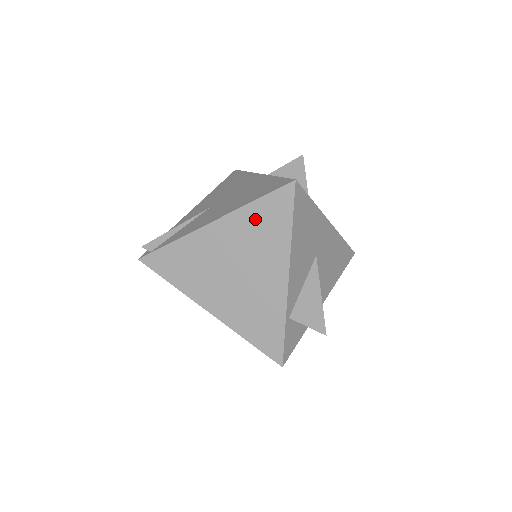
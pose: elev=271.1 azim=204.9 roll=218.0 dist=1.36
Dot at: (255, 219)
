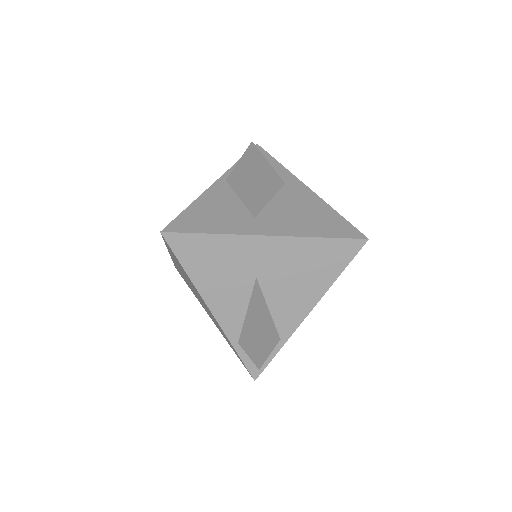
Dot at: occluded
